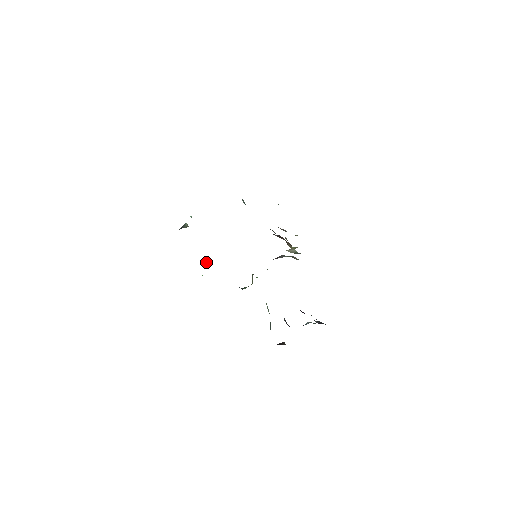
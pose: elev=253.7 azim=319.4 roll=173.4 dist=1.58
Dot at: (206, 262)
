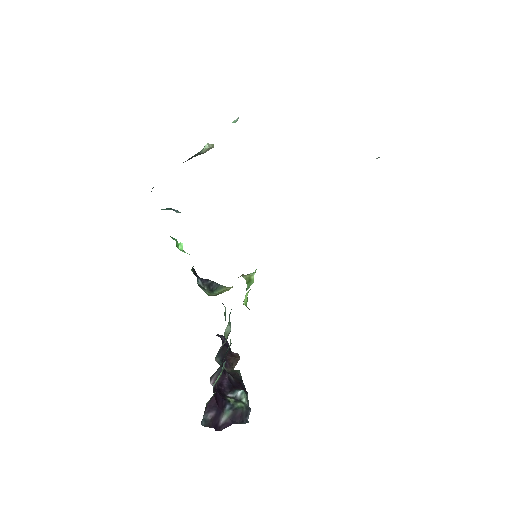
Dot at: occluded
